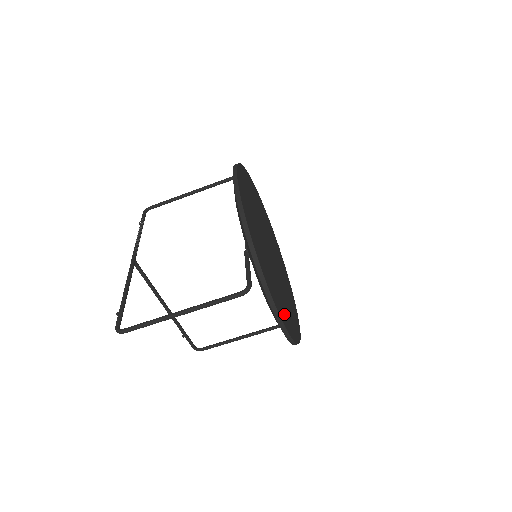
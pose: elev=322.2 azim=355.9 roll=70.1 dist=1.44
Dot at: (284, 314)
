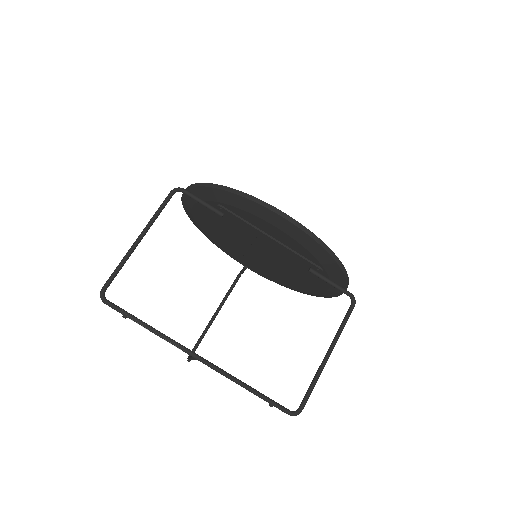
Dot at: occluded
